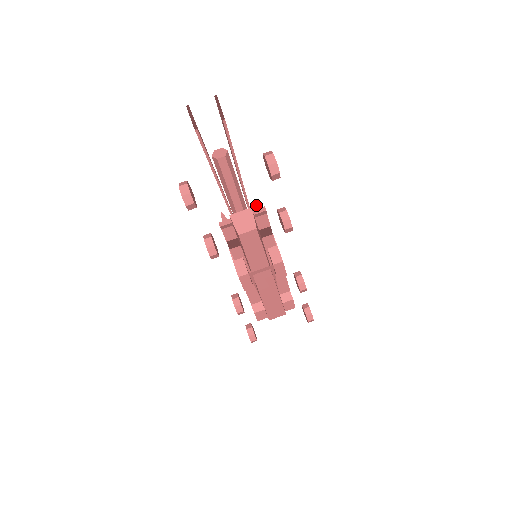
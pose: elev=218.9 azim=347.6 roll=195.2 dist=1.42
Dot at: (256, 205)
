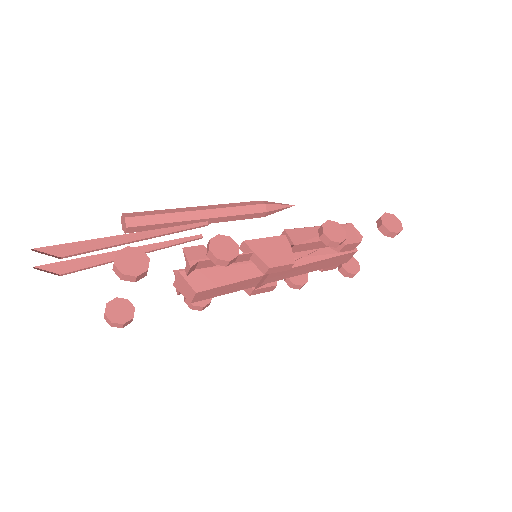
Dot at: (185, 258)
